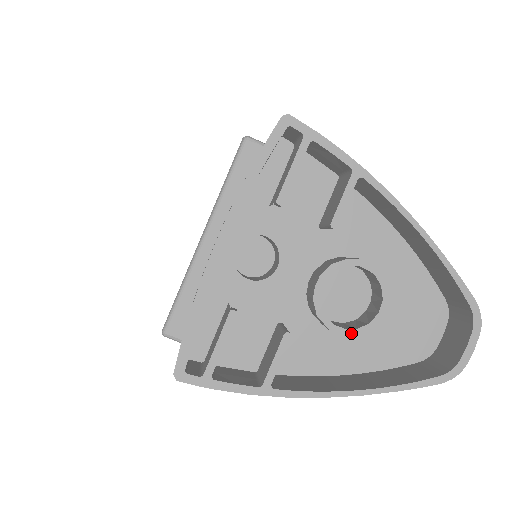
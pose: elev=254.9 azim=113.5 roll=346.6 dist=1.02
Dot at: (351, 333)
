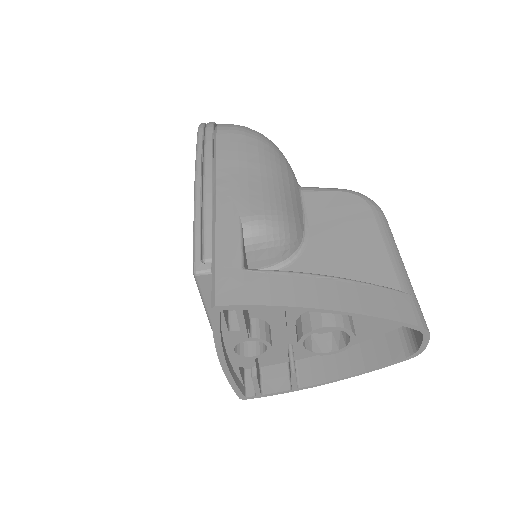
Dot at: (336, 352)
